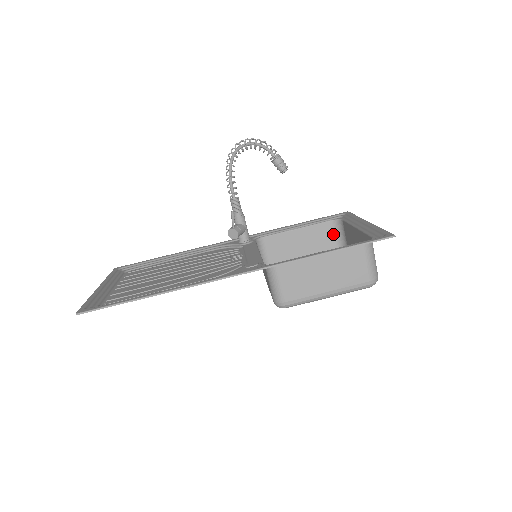
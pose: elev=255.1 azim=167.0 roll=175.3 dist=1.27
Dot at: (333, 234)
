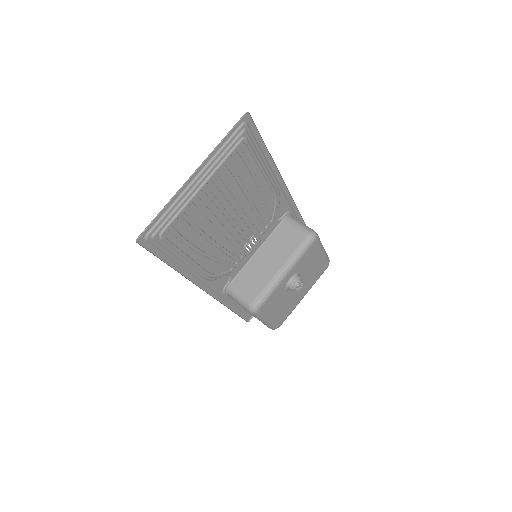
Dot at: occluded
